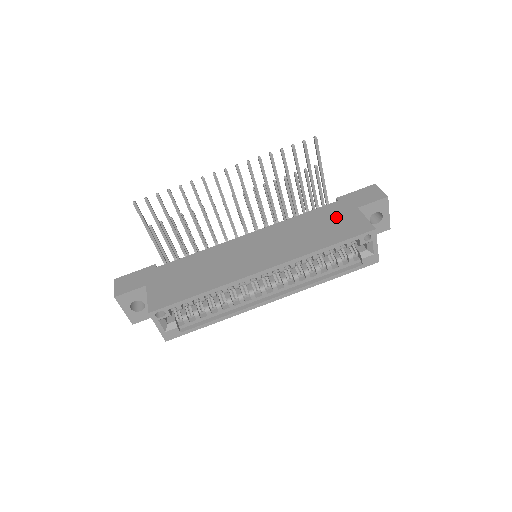
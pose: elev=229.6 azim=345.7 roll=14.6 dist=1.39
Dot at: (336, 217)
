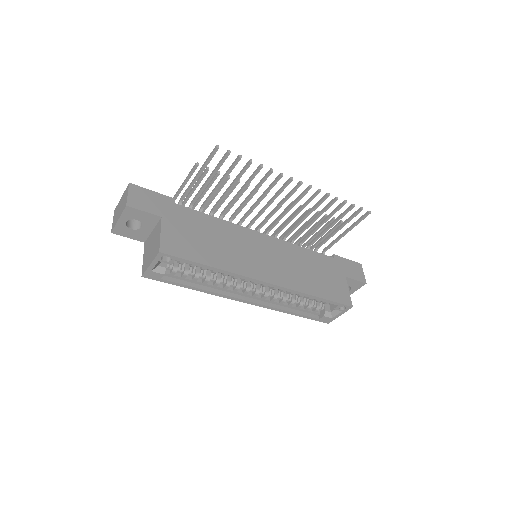
Dot at: (330, 273)
